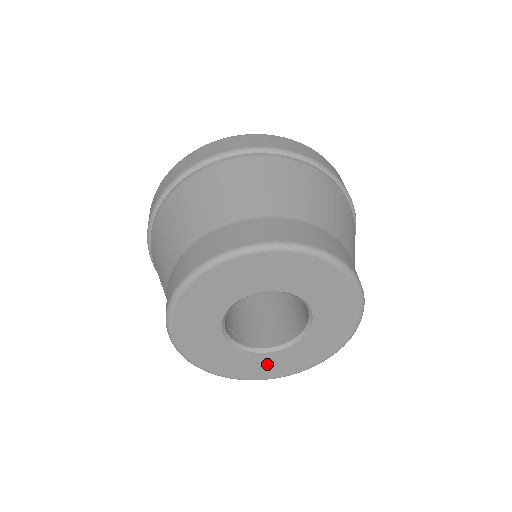
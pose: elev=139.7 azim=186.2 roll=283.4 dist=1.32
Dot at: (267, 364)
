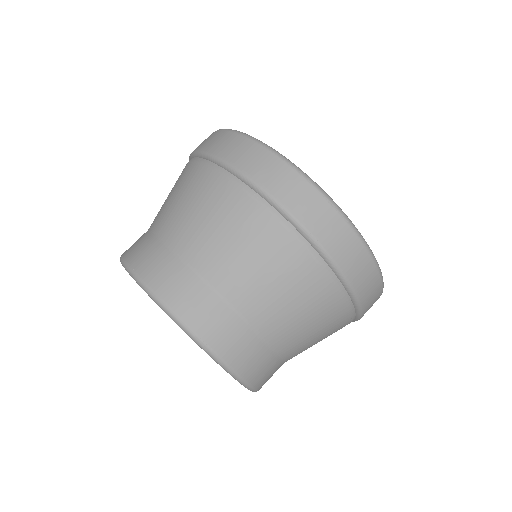
Dot at: occluded
